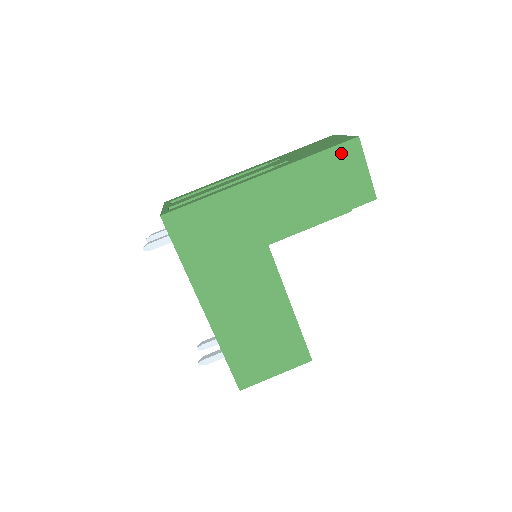
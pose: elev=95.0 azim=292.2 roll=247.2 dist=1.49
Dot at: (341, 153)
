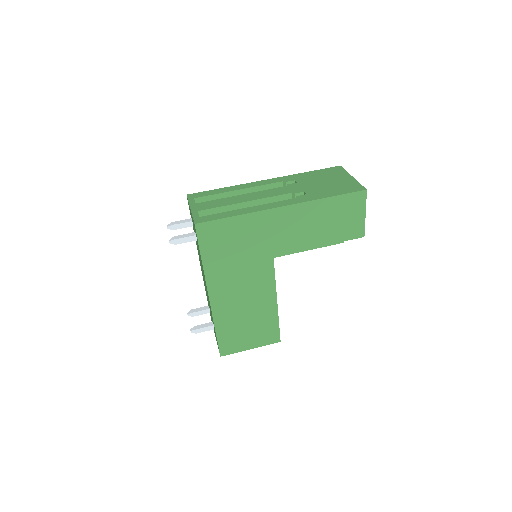
Dot at: (350, 200)
